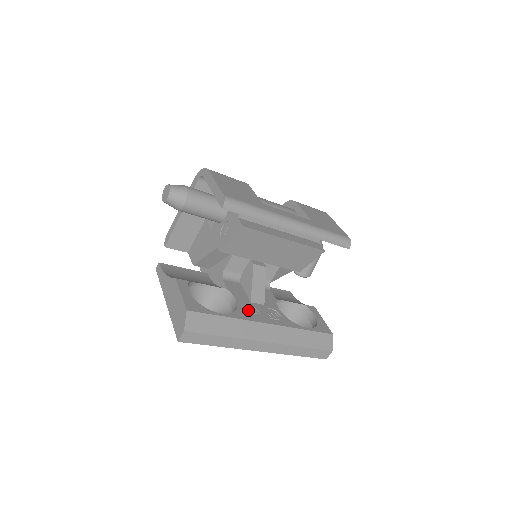
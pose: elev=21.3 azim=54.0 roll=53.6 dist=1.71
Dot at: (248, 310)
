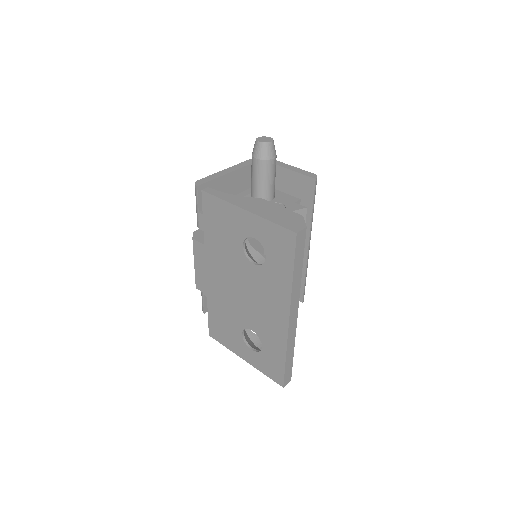
Dot at: occluded
